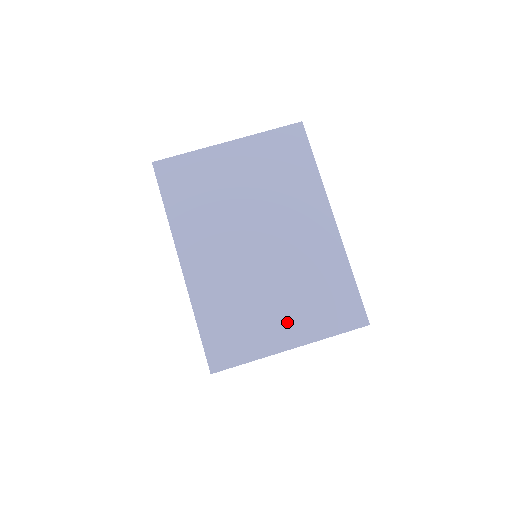
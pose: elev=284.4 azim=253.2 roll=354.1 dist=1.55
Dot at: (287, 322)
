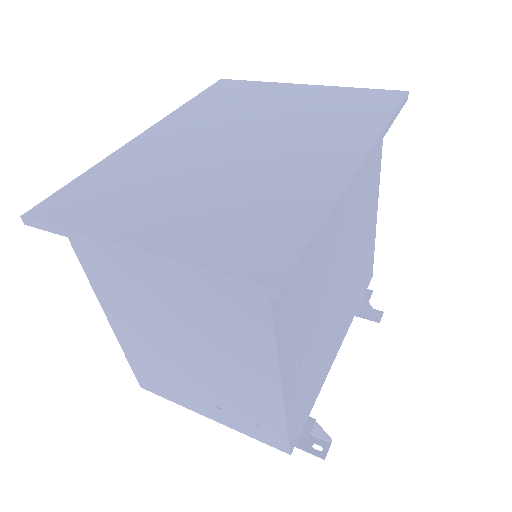
Dot at: (167, 219)
